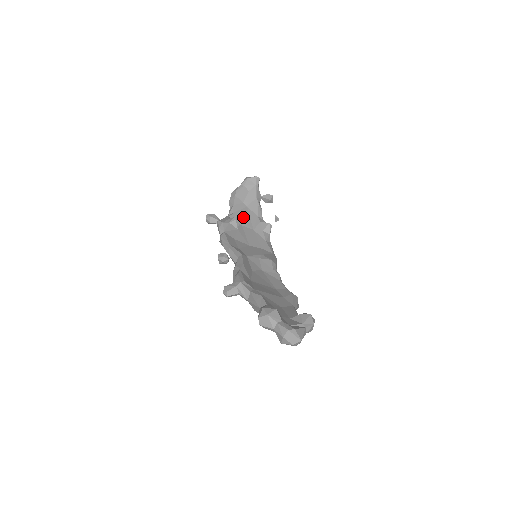
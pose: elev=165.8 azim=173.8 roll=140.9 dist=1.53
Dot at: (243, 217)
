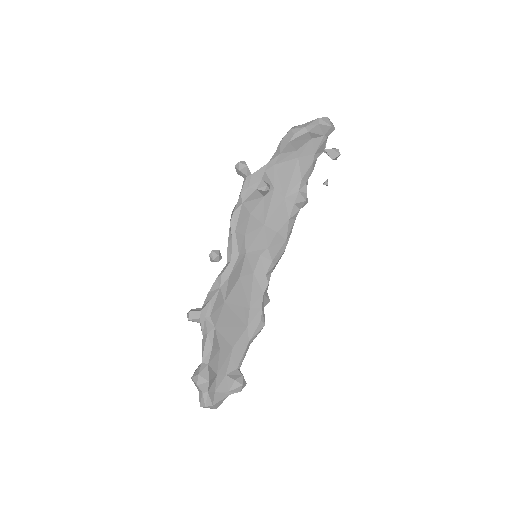
Dot at: (283, 175)
